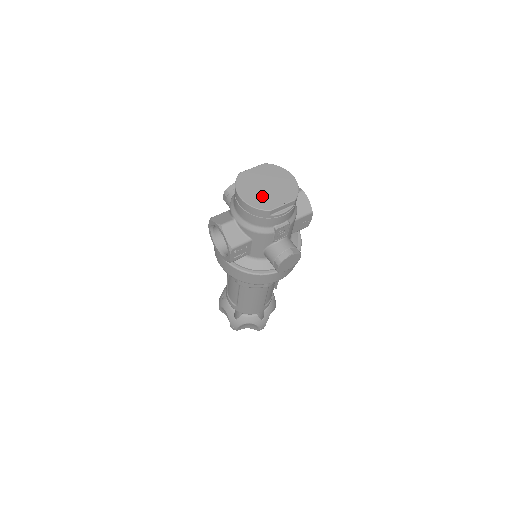
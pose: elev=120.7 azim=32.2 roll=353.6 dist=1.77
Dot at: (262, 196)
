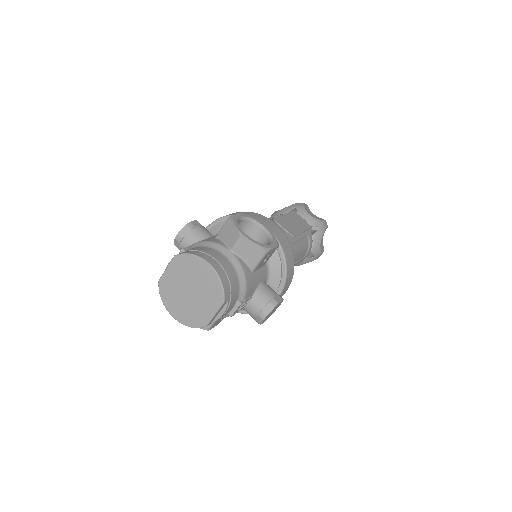
Dot at: (191, 309)
